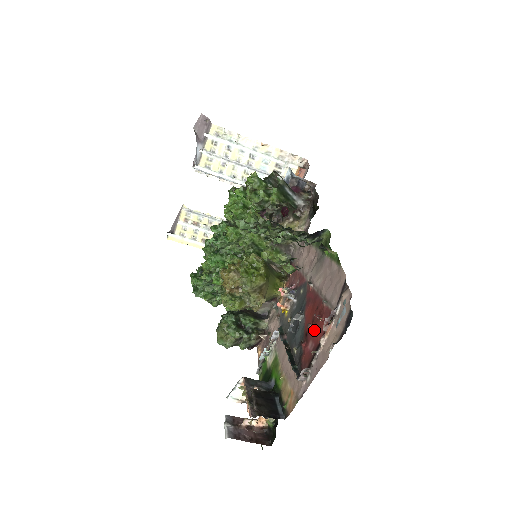
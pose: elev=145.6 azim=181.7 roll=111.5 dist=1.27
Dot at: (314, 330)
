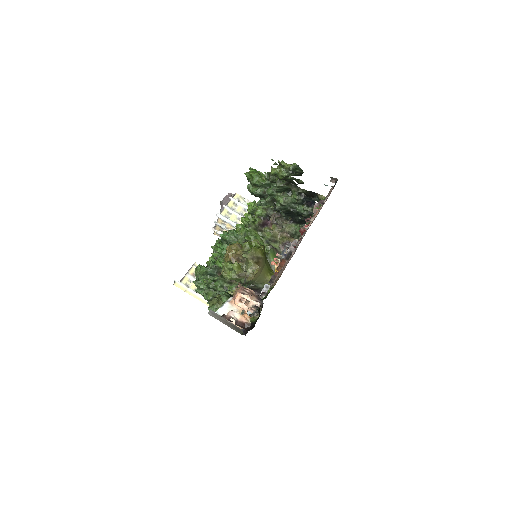
Dot at: (305, 224)
